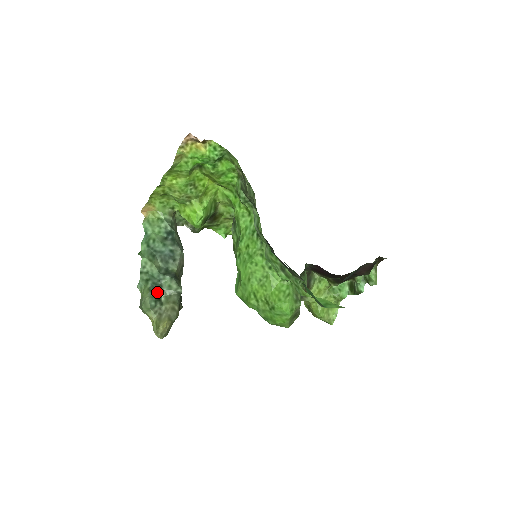
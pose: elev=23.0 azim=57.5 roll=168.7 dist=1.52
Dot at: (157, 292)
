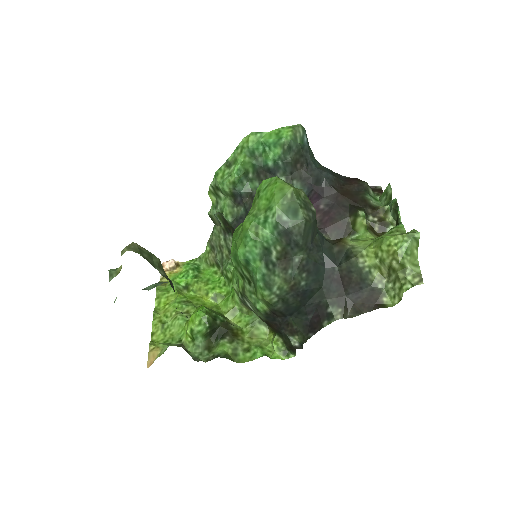
Dot at: occluded
